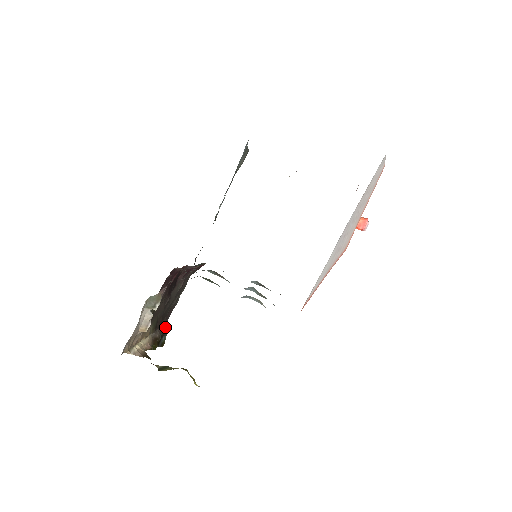
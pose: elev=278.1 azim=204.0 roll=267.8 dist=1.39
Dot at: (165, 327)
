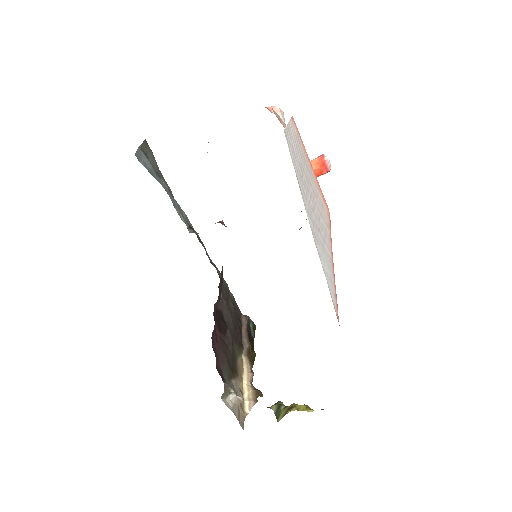
Dot at: (244, 318)
